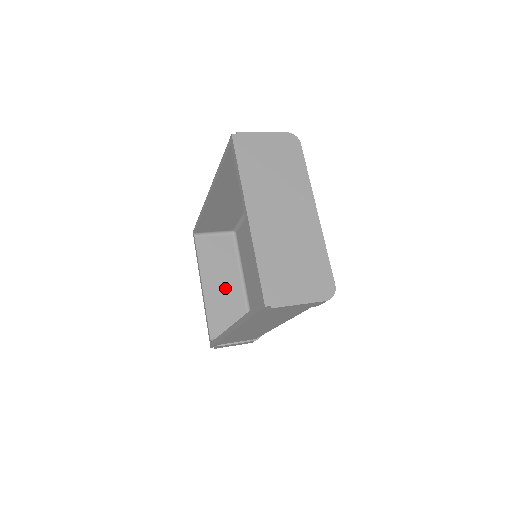
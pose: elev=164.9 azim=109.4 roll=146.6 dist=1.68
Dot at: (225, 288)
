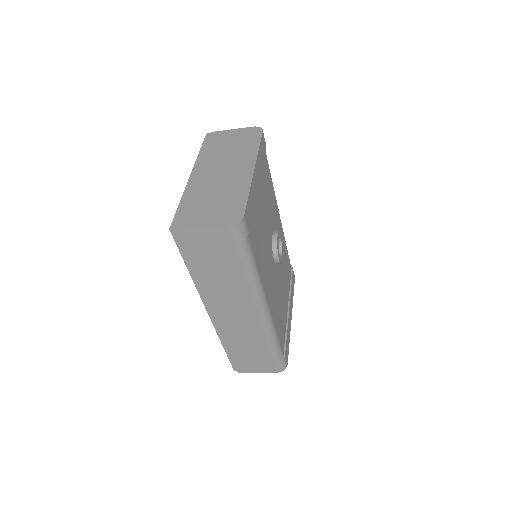
Dot at: occluded
